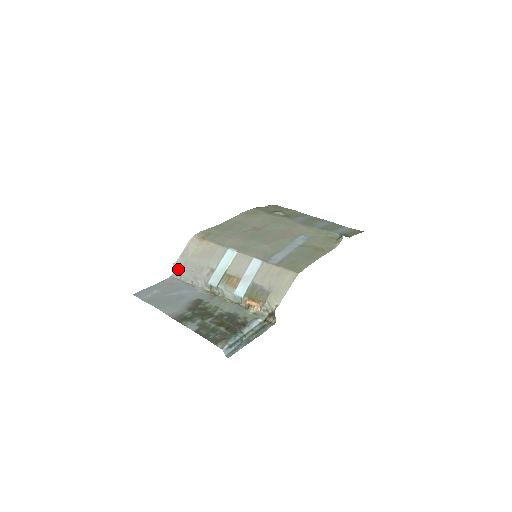
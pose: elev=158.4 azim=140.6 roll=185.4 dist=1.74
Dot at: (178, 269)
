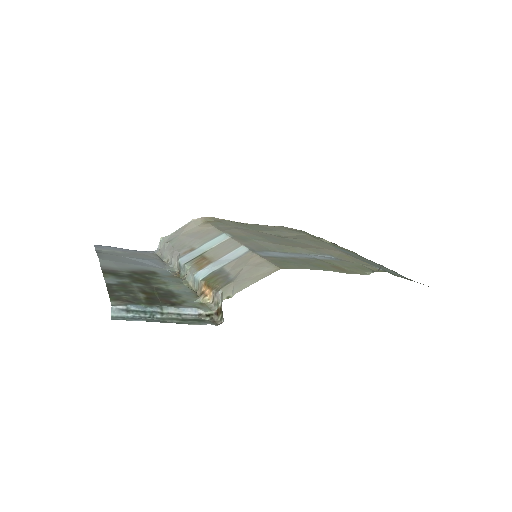
Dot at: (163, 244)
